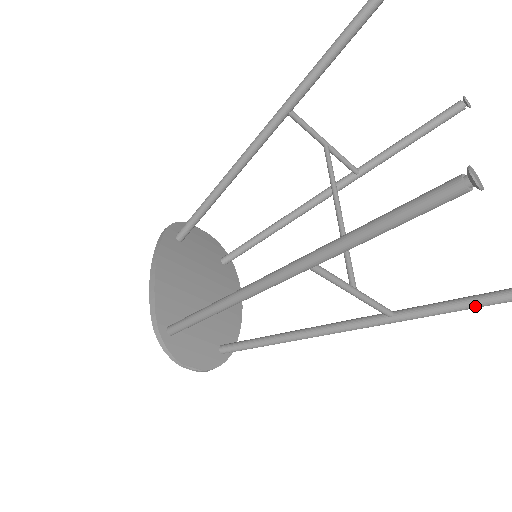
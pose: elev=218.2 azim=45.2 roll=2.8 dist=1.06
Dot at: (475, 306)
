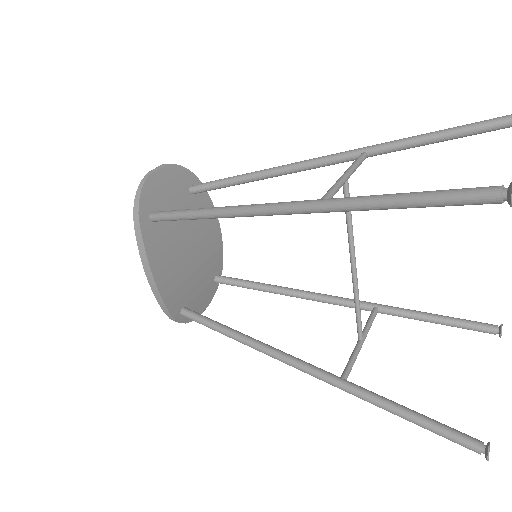
Dot at: occluded
